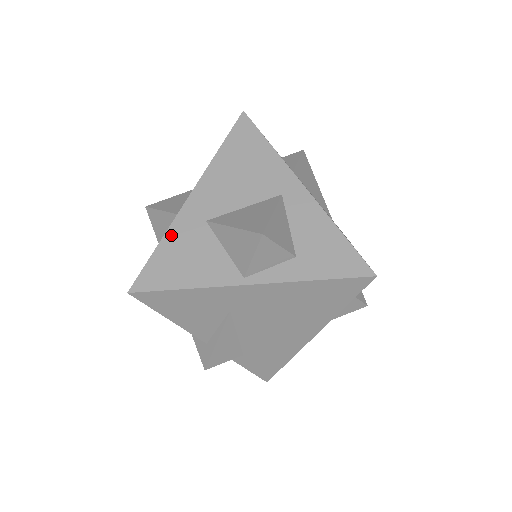
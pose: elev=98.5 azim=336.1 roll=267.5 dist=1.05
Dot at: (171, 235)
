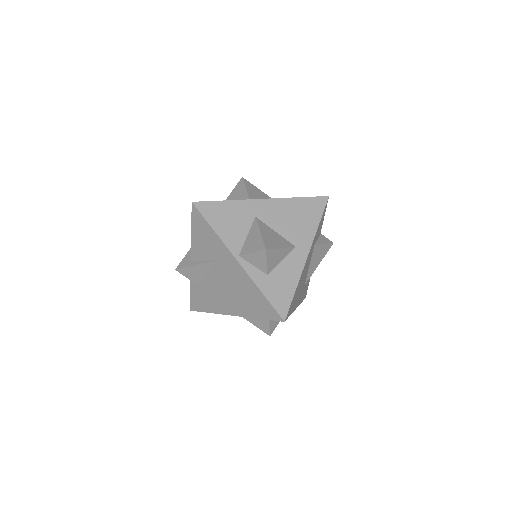
Dot at: (236, 204)
